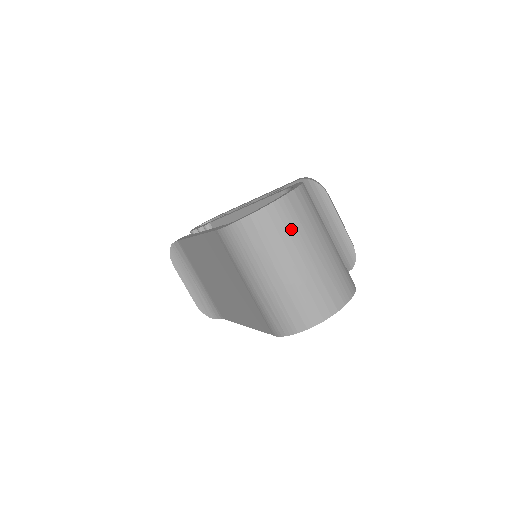
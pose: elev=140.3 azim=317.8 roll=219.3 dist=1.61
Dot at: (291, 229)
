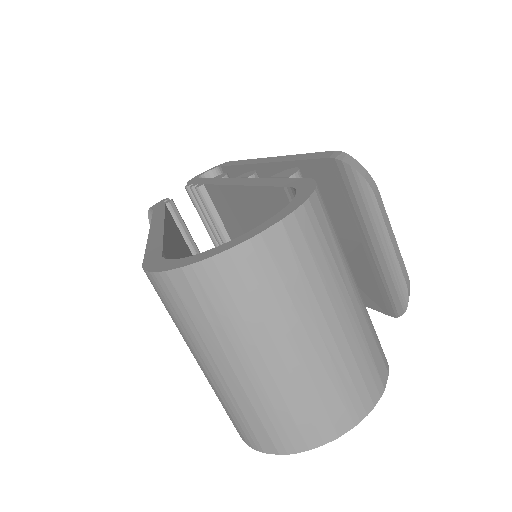
Dot at: (263, 300)
